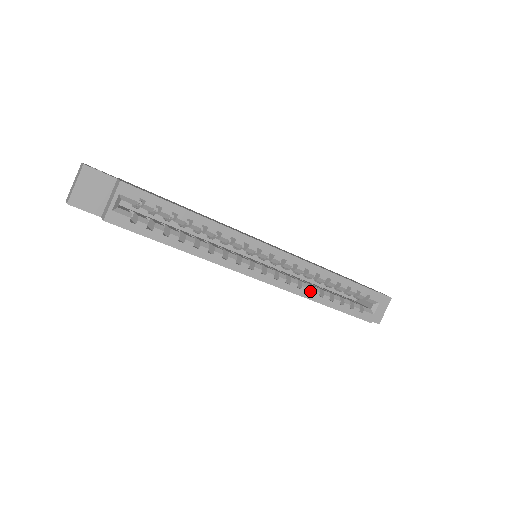
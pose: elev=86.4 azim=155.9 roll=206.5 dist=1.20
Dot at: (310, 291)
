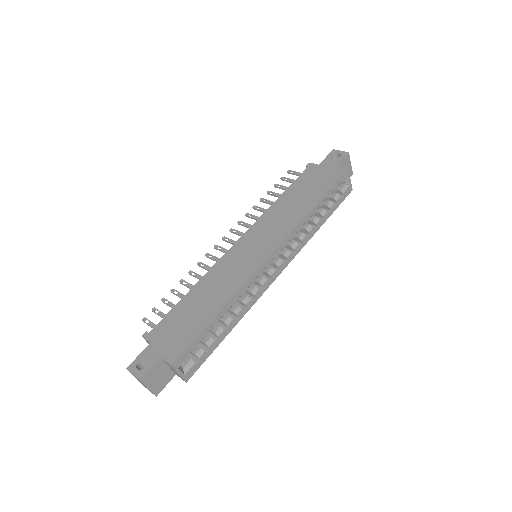
Dot at: (306, 233)
